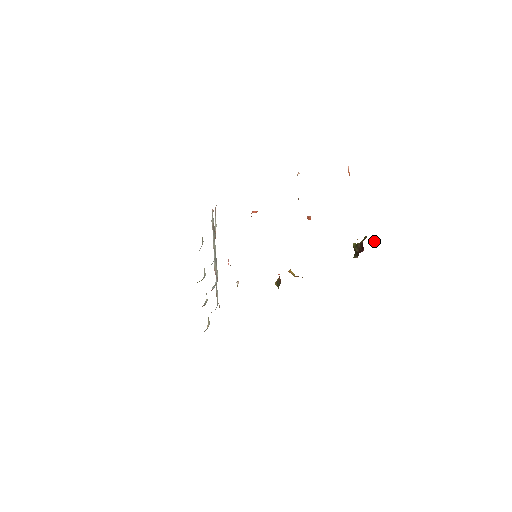
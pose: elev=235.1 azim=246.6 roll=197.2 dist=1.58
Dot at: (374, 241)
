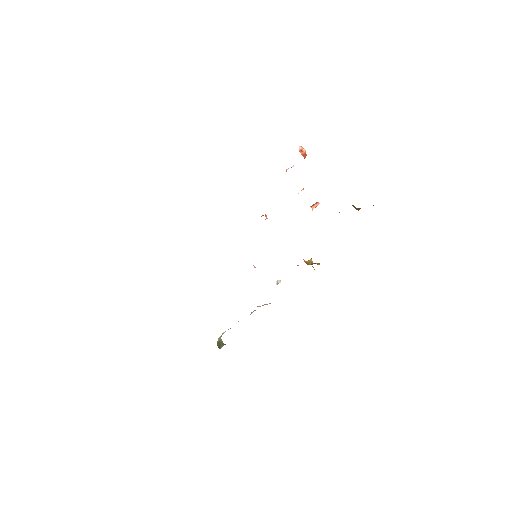
Dot at: (360, 208)
